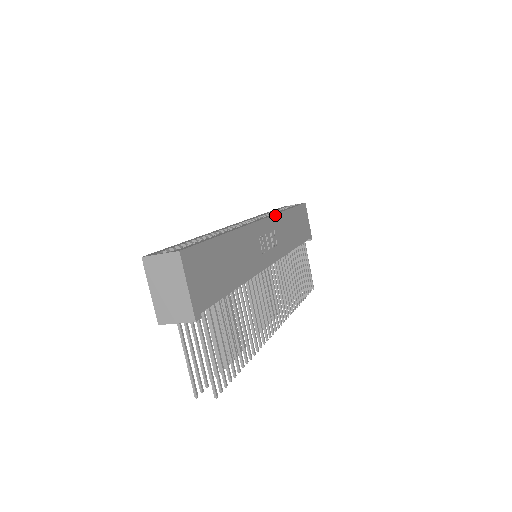
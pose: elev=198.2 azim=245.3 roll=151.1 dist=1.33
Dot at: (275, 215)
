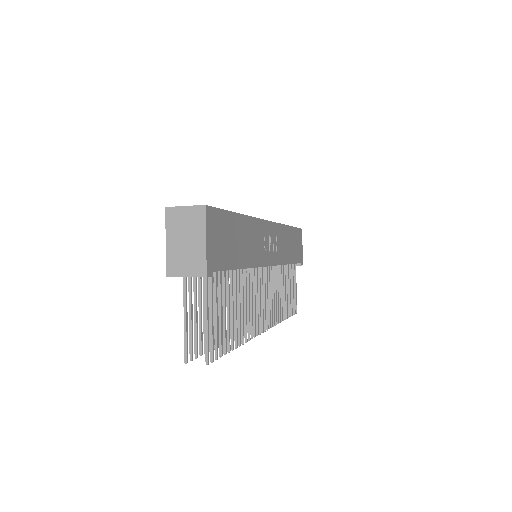
Dot at: (279, 224)
